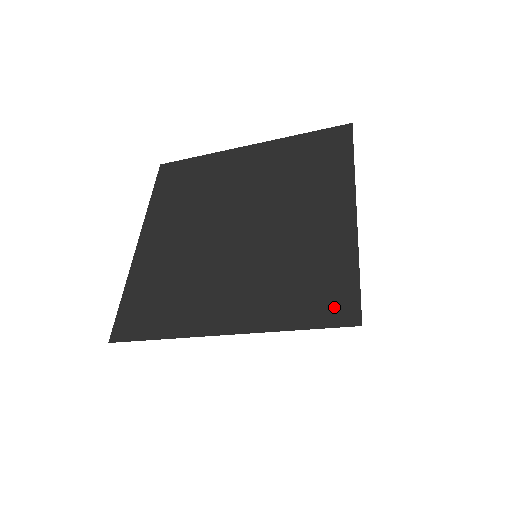
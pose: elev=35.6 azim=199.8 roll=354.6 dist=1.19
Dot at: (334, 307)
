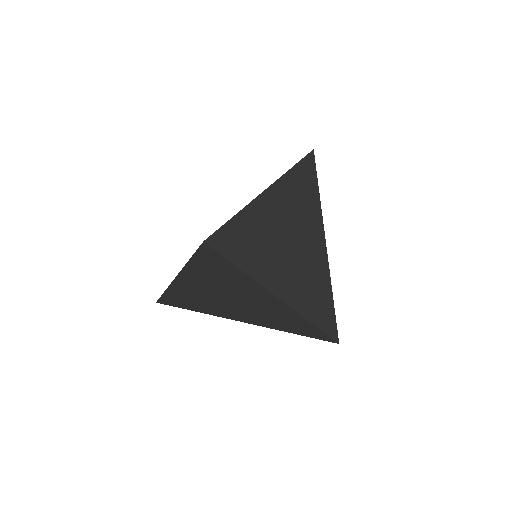
Dot at: occluded
